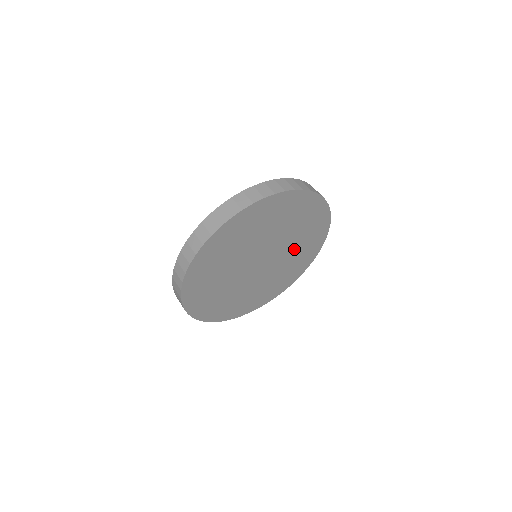
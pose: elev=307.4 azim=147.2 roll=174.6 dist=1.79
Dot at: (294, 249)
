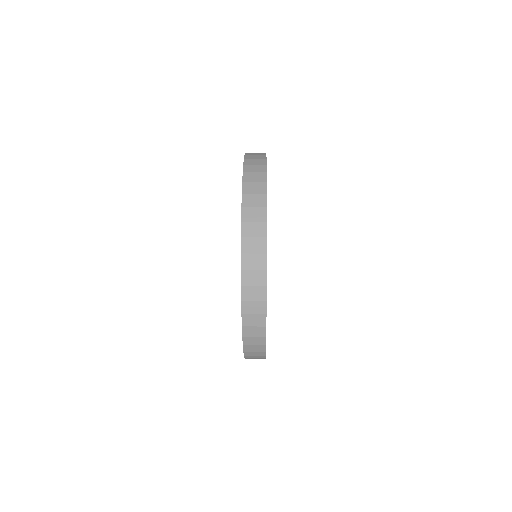
Dot at: occluded
